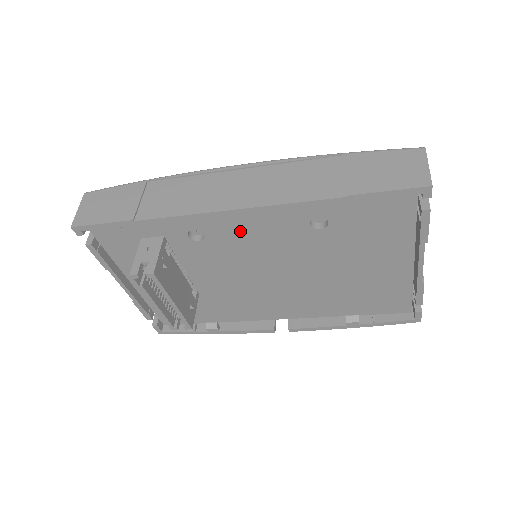
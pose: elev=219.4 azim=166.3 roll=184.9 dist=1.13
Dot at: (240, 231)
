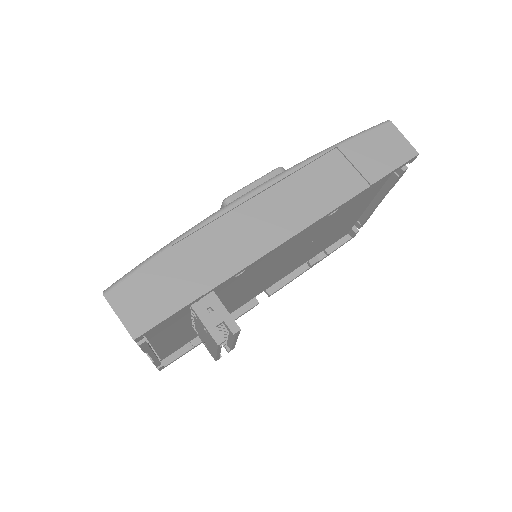
Dot at: occluded
